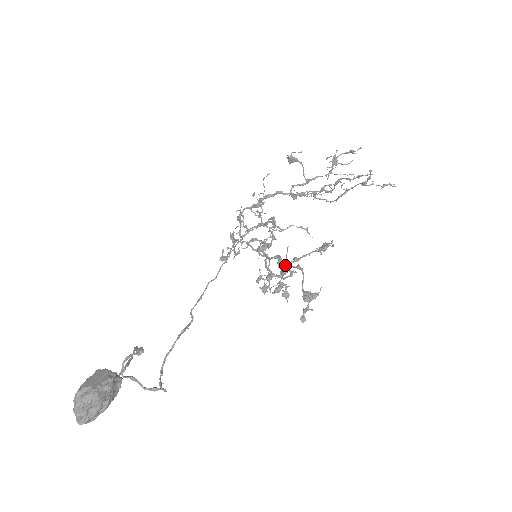
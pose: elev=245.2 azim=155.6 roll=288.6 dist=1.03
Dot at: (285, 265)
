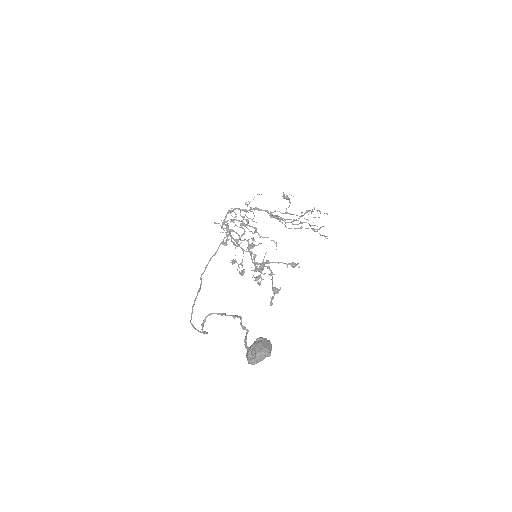
Dot at: (263, 264)
